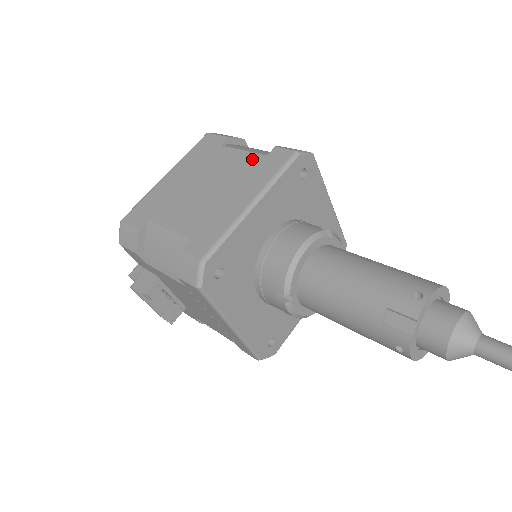
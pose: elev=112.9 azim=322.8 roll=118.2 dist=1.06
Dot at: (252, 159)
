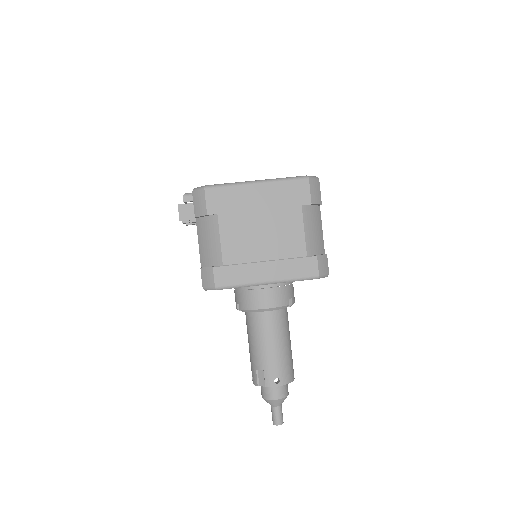
Dot at: (300, 248)
